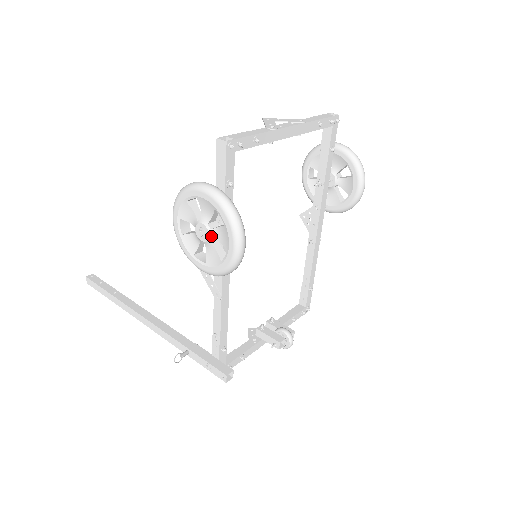
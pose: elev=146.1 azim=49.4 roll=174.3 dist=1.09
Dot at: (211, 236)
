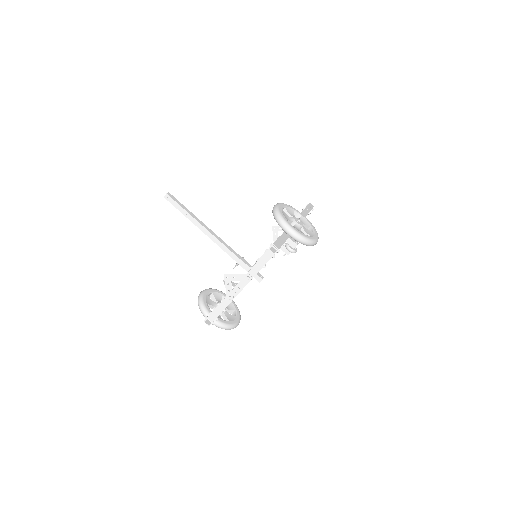
Dot at: (222, 314)
